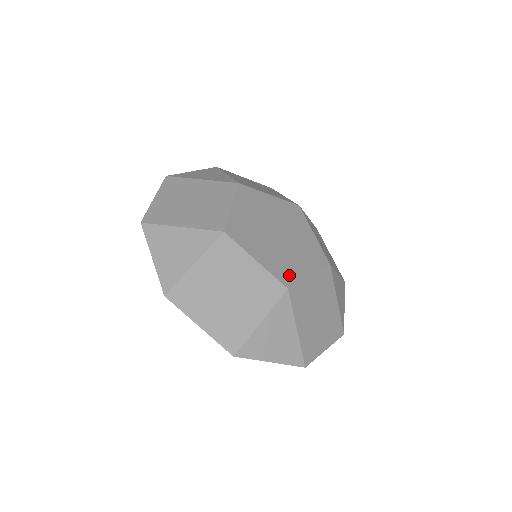
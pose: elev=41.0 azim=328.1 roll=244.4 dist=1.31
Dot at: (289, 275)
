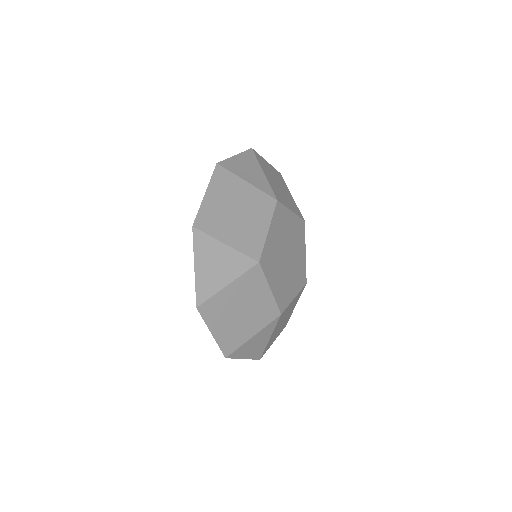
Dot at: (284, 300)
